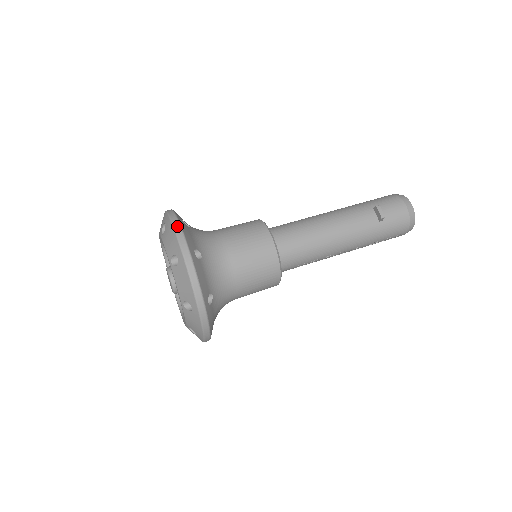
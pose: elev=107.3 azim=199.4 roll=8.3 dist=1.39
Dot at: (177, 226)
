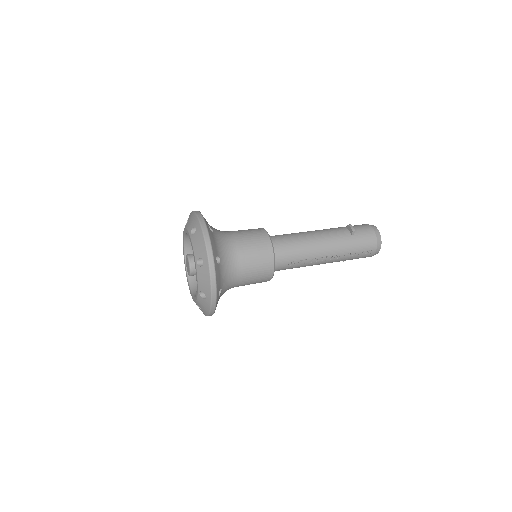
Dot at: (197, 211)
